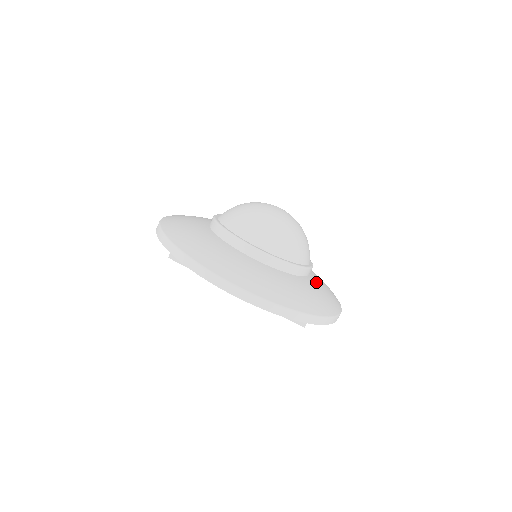
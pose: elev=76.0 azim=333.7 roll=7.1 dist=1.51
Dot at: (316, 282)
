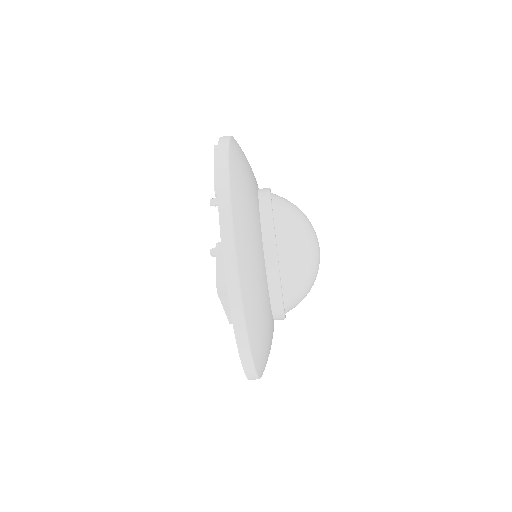
Dot at: occluded
